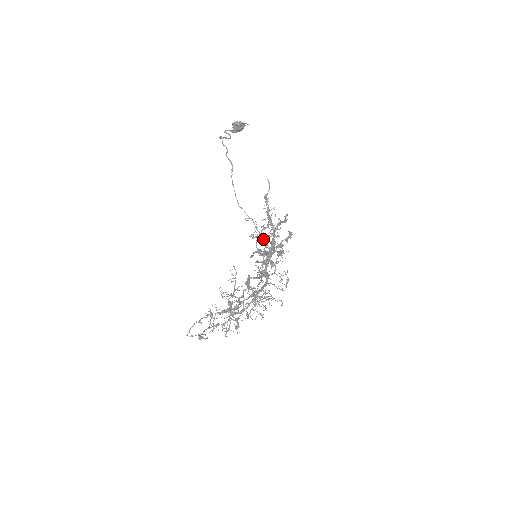
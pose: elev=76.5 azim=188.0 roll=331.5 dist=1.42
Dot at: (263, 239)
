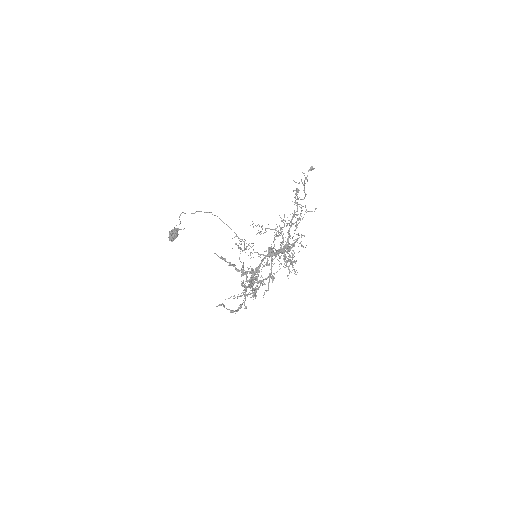
Dot at: (261, 227)
